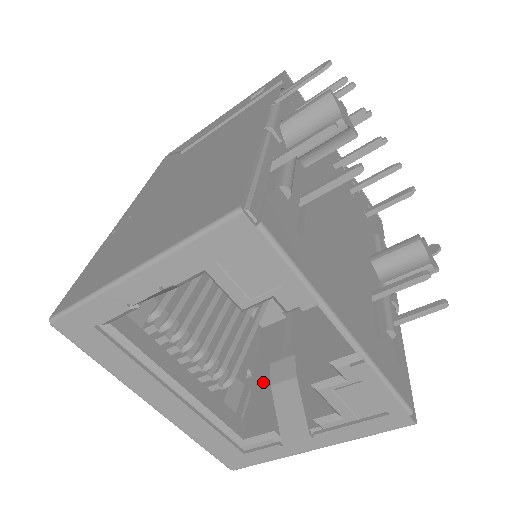
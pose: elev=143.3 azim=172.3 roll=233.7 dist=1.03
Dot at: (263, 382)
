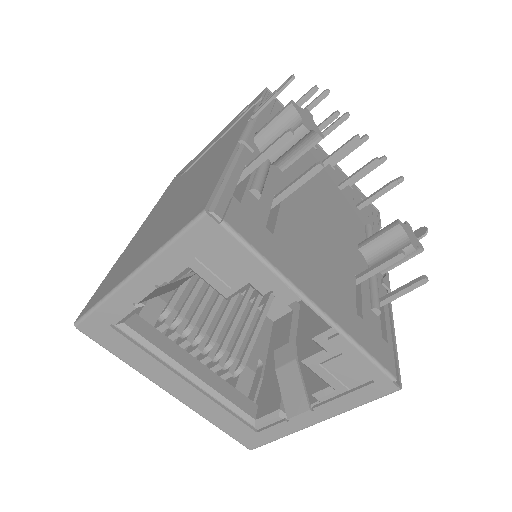
Dot at: (272, 369)
